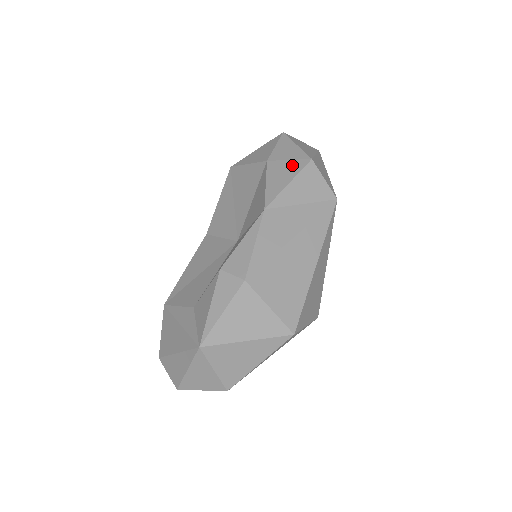
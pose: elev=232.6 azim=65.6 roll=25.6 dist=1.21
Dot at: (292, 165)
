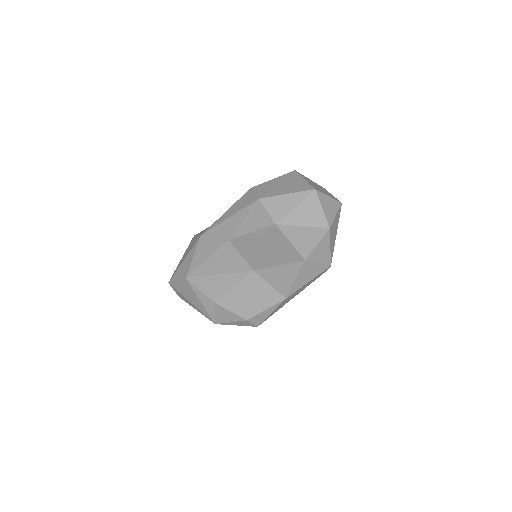
Dot at: (318, 269)
